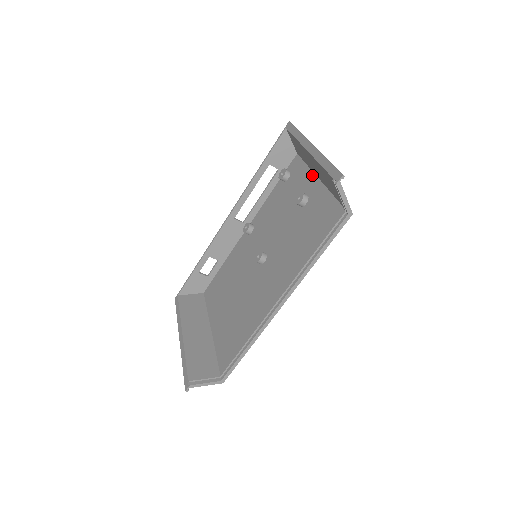
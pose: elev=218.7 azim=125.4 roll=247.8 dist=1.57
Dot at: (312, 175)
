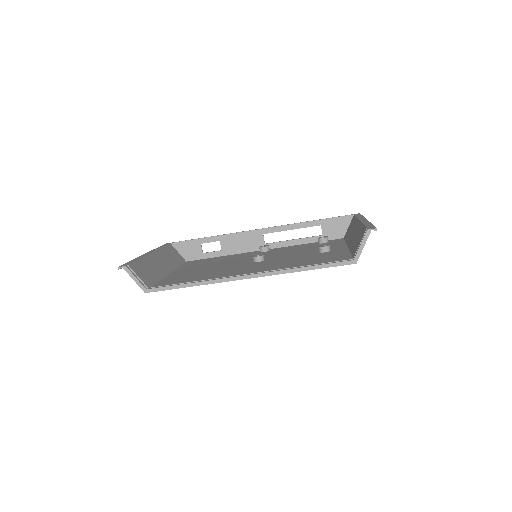
Dot at: (345, 245)
